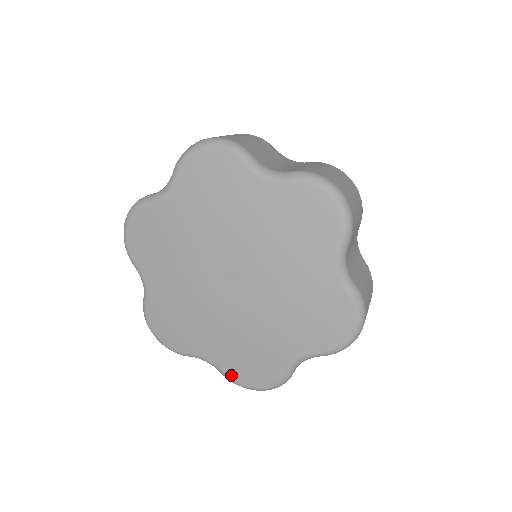
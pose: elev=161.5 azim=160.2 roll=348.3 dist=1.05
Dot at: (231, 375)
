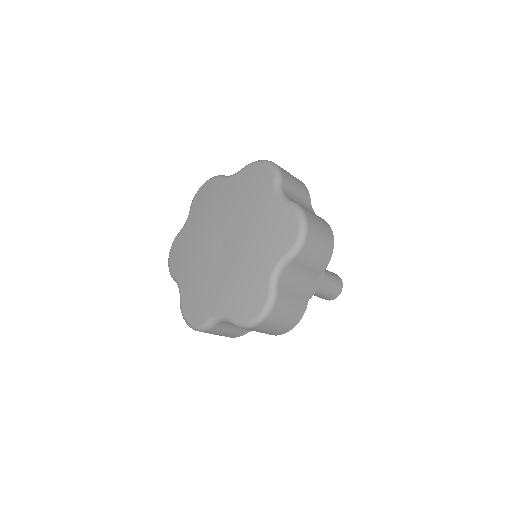
Dot at: (183, 304)
